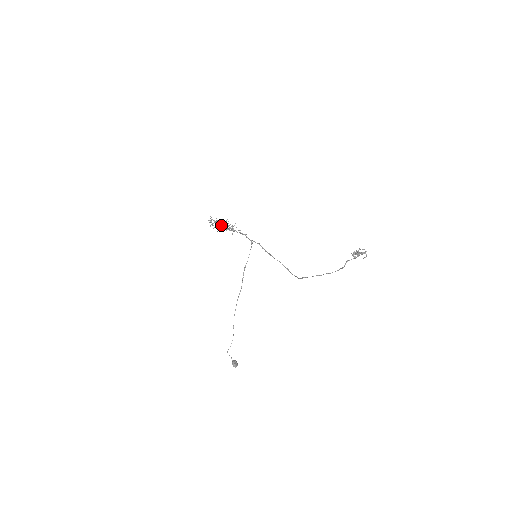
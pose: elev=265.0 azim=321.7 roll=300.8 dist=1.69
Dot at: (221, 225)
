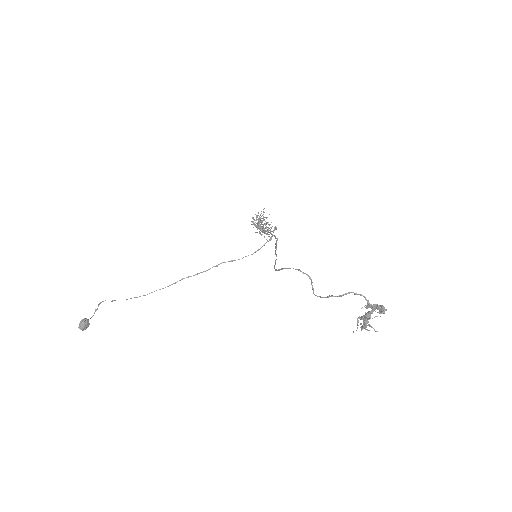
Dot at: (262, 220)
